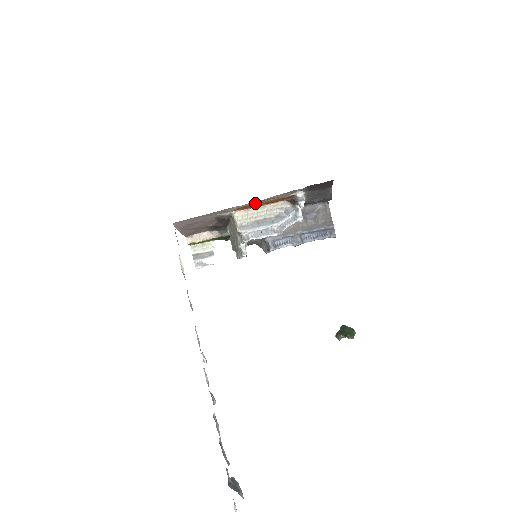
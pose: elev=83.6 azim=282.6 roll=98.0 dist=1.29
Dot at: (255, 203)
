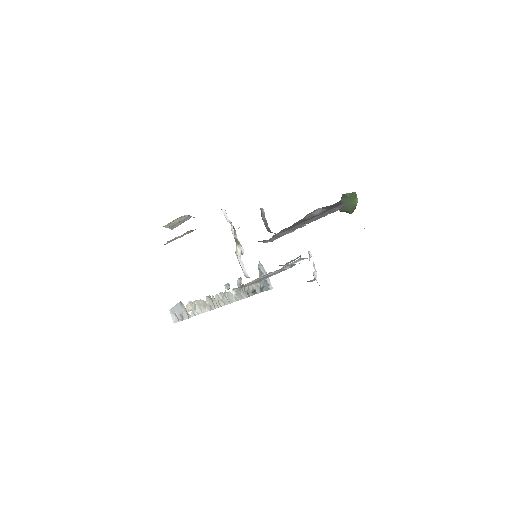
Dot at: occluded
